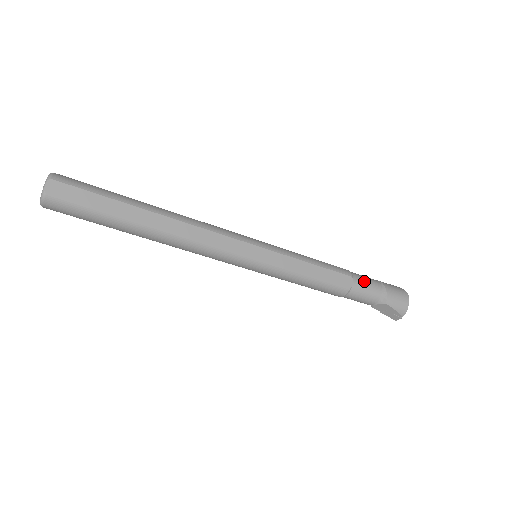
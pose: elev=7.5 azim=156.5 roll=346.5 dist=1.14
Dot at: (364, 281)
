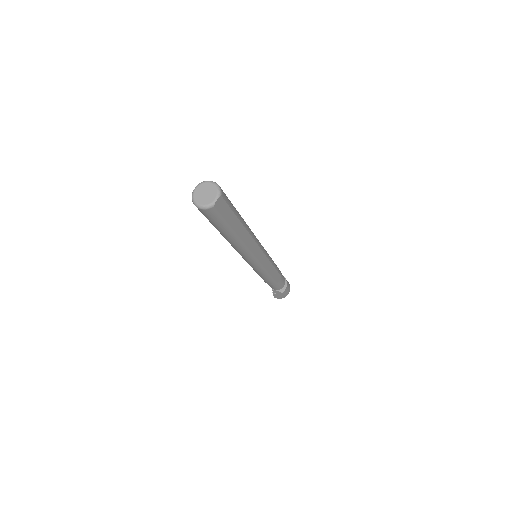
Dot at: (283, 279)
